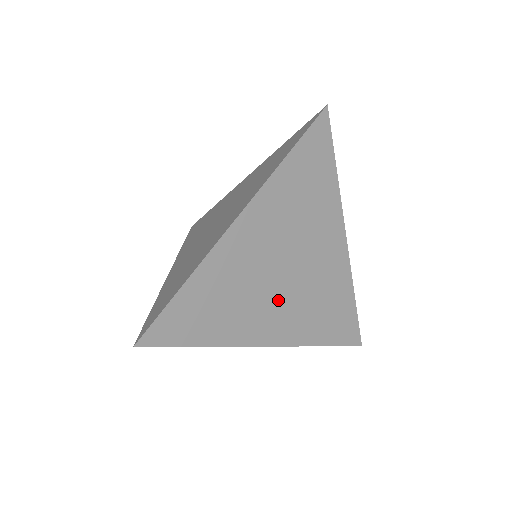
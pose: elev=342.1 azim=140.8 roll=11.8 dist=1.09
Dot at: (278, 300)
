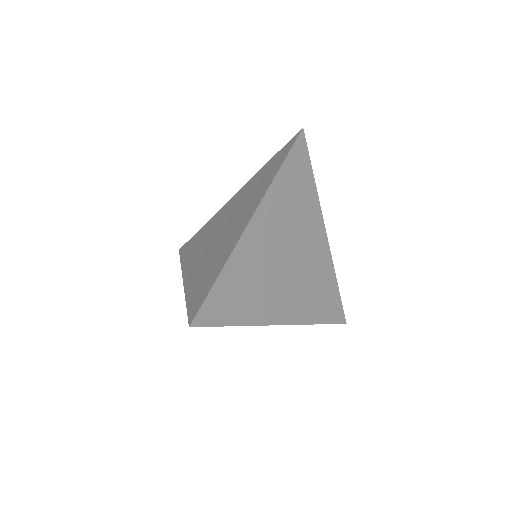
Dot at: (286, 284)
